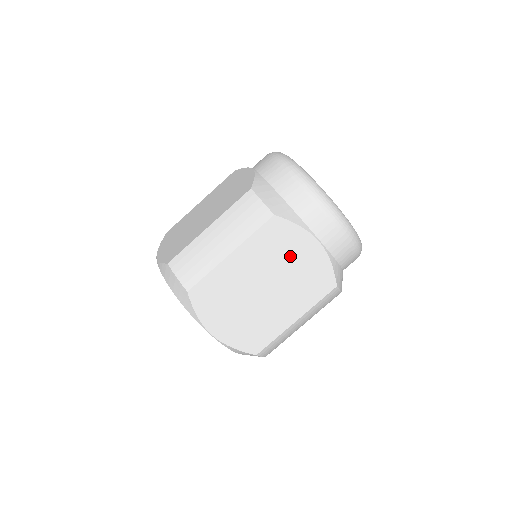
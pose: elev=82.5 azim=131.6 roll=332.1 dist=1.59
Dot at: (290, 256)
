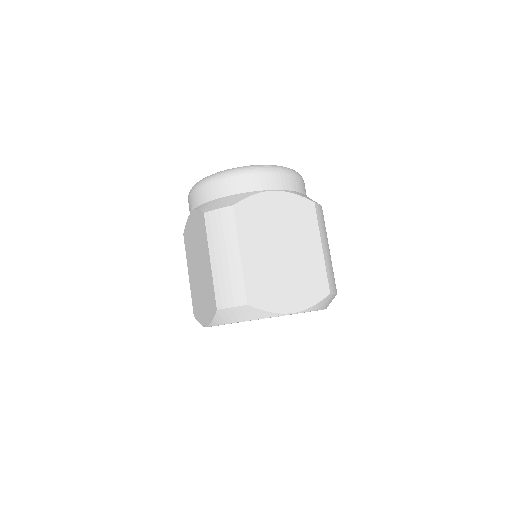
Dot at: (270, 217)
